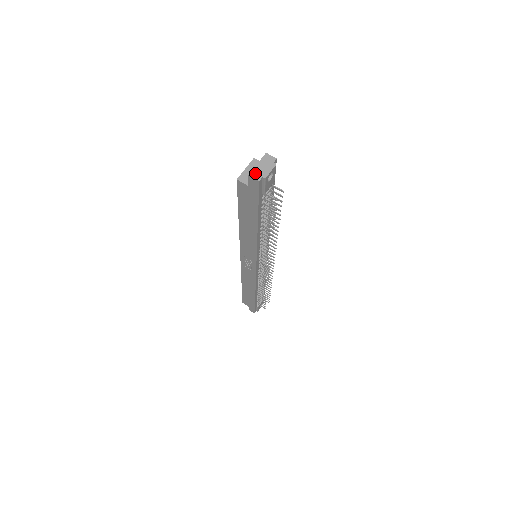
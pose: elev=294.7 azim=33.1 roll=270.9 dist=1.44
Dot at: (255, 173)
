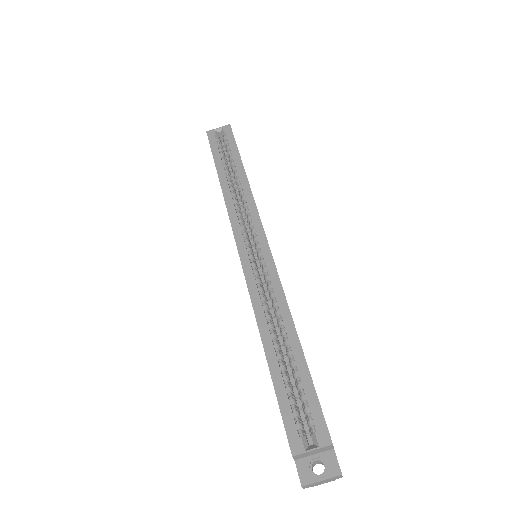
Dot at: (309, 486)
